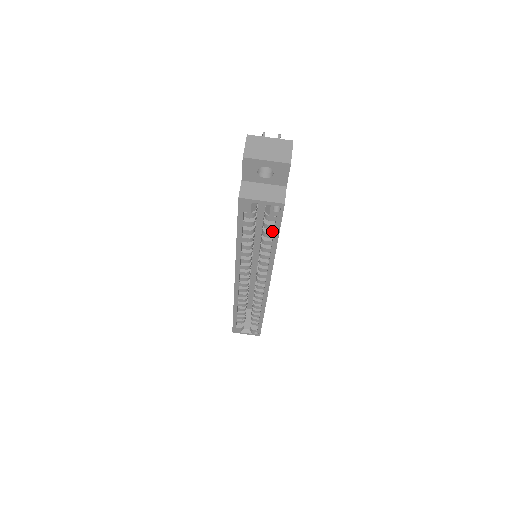
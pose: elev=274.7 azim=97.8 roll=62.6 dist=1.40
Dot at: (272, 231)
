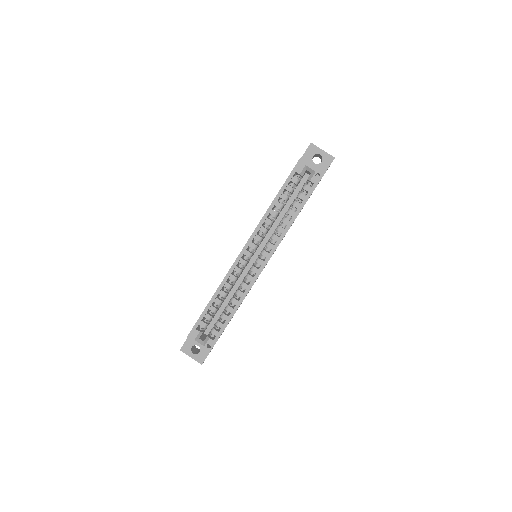
Dot at: (300, 204)
